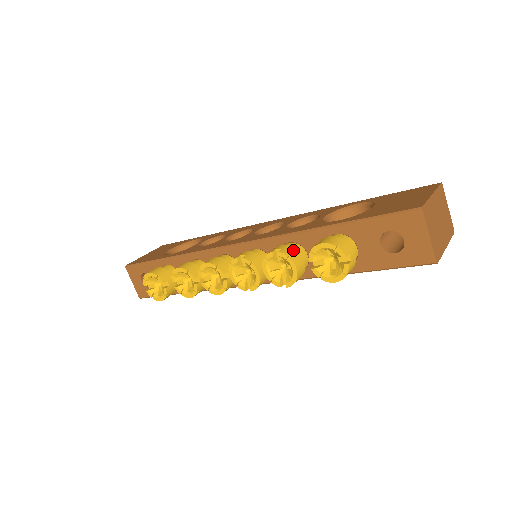
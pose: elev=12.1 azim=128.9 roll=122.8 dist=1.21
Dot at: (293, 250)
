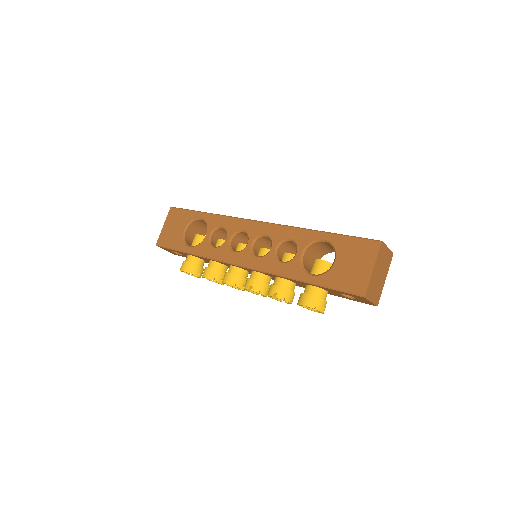
Dot at: (285, 292)
